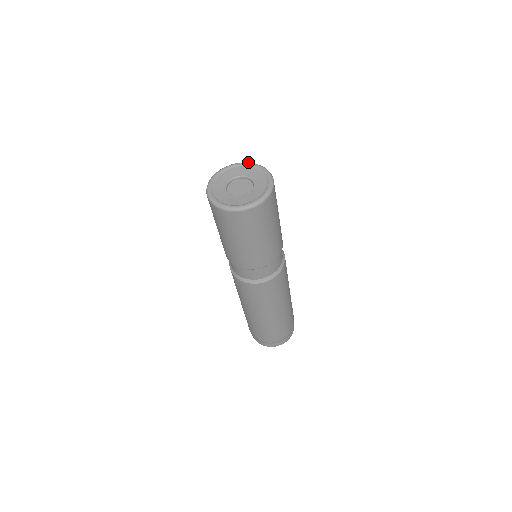
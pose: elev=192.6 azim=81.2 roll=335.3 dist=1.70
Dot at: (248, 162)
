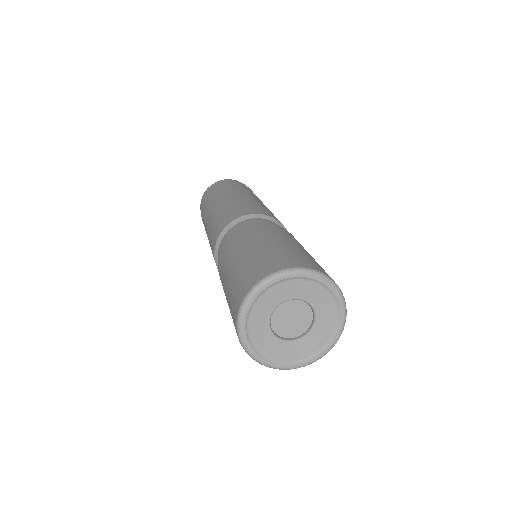
Dot at: (309, 271)
